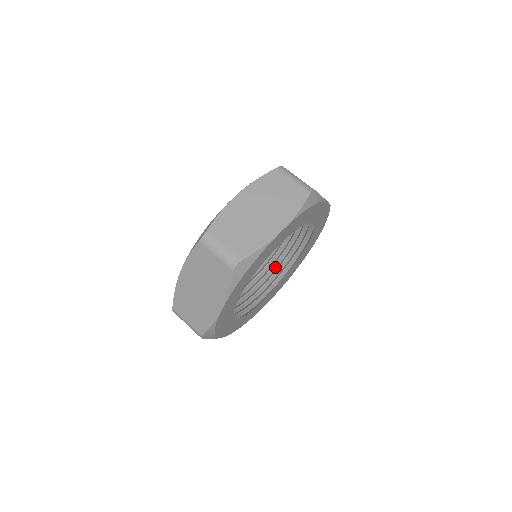
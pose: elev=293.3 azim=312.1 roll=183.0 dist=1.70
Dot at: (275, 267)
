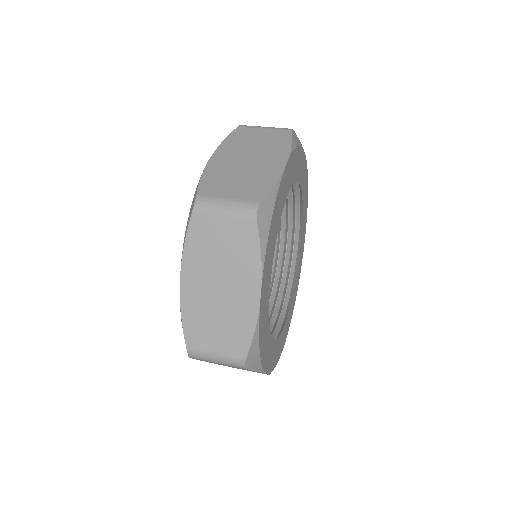
Dot at: (276, 284)
